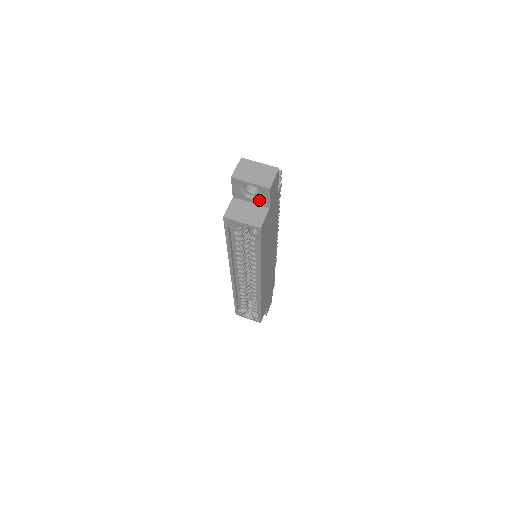
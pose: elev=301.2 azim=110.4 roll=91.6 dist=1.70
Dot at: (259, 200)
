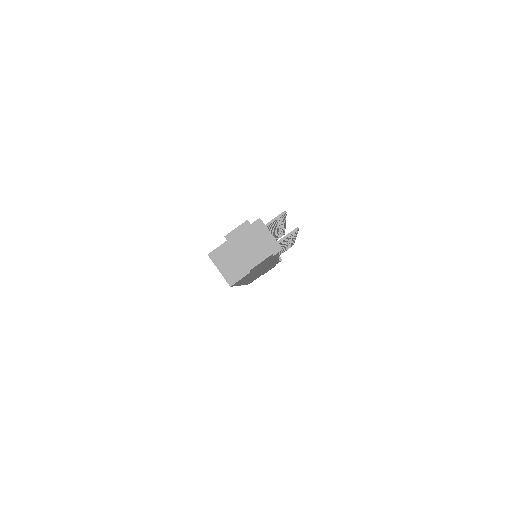
Dot at: occluded
